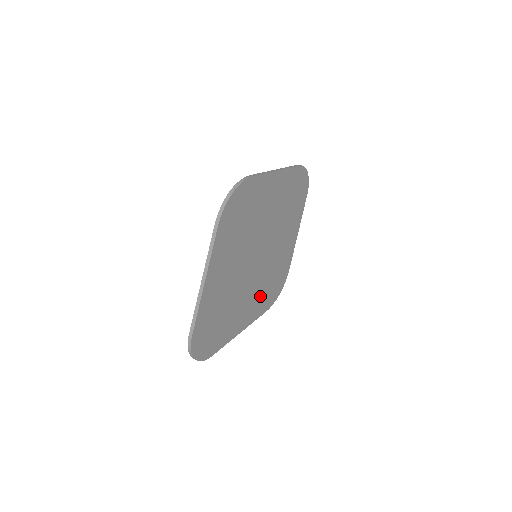
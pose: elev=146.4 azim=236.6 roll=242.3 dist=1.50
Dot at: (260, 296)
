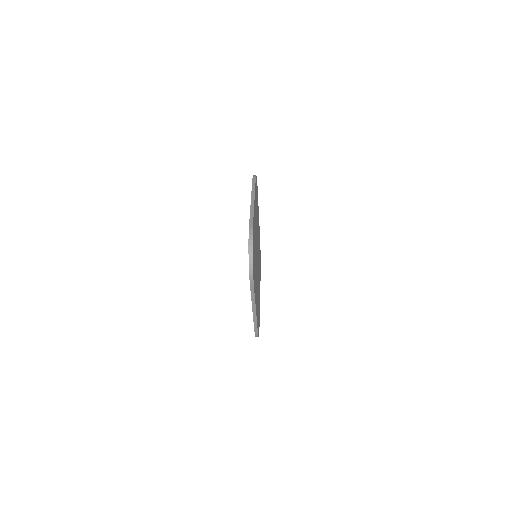
Dot at: (257, 302)
